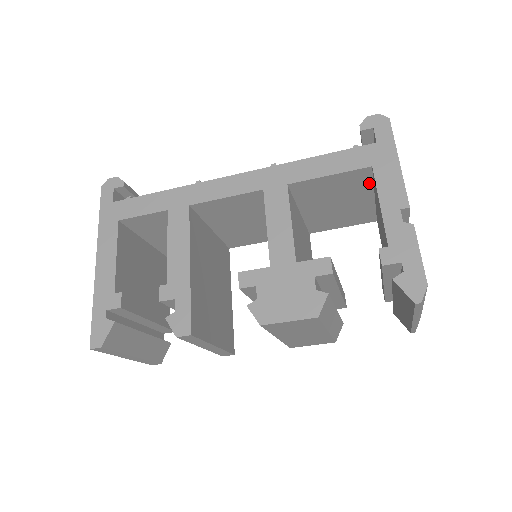
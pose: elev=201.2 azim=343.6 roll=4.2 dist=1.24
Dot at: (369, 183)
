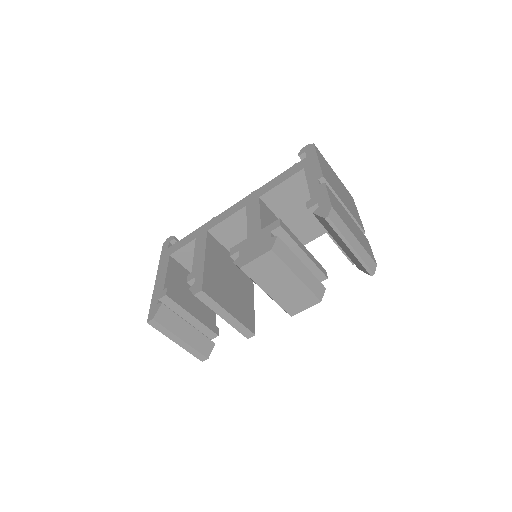
Dot at: occluded
